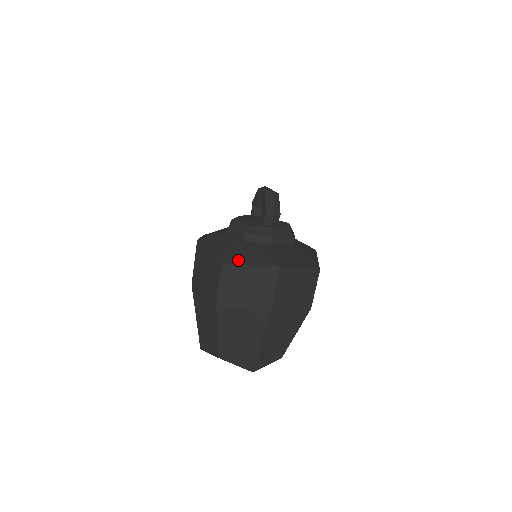
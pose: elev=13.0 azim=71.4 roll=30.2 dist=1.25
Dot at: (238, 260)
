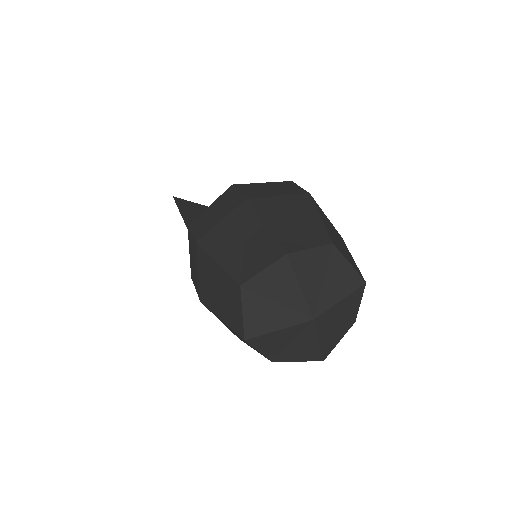
Dot at: occluded
